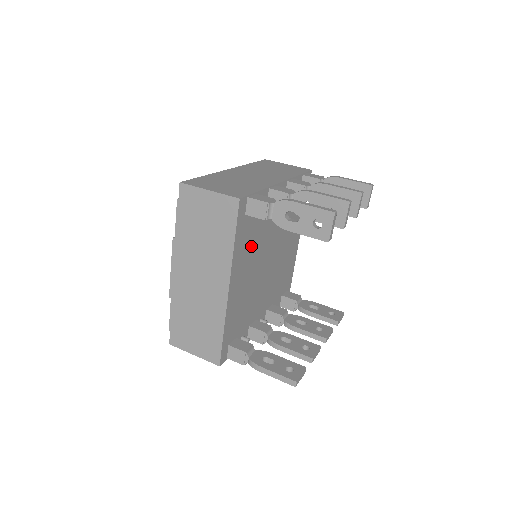
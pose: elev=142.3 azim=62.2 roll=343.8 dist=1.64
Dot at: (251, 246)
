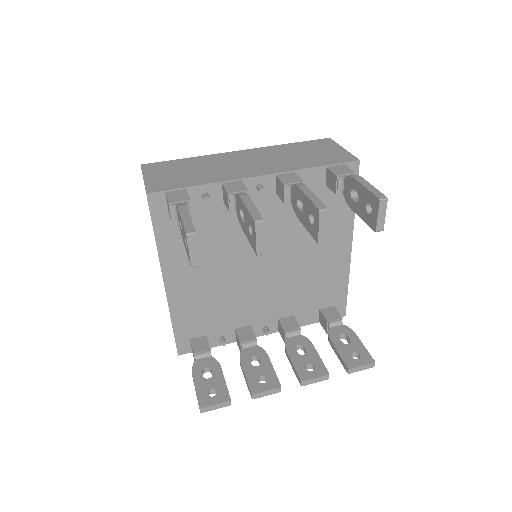
Dot at: (202, 245)
